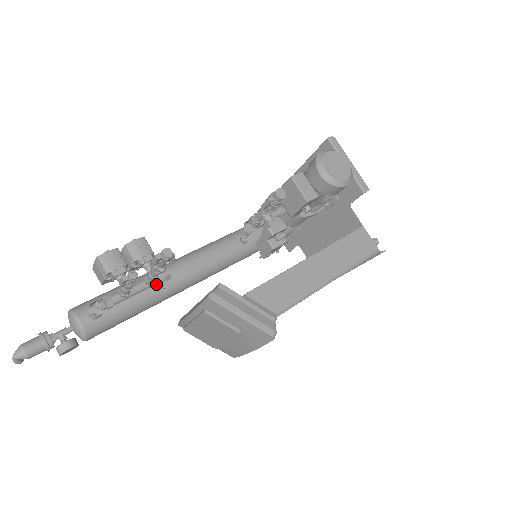
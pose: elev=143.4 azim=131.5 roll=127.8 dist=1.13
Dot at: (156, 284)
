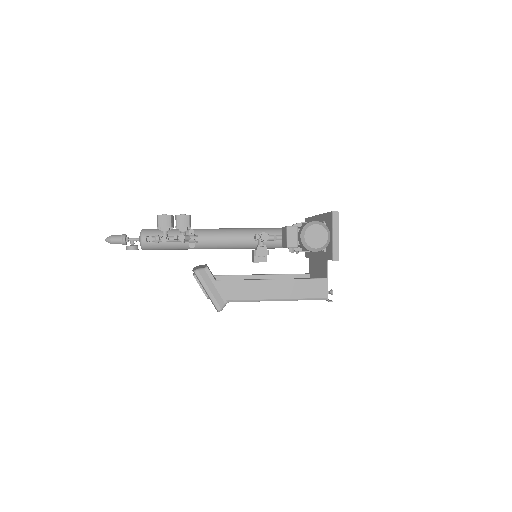
Dot at: (189, 241)
